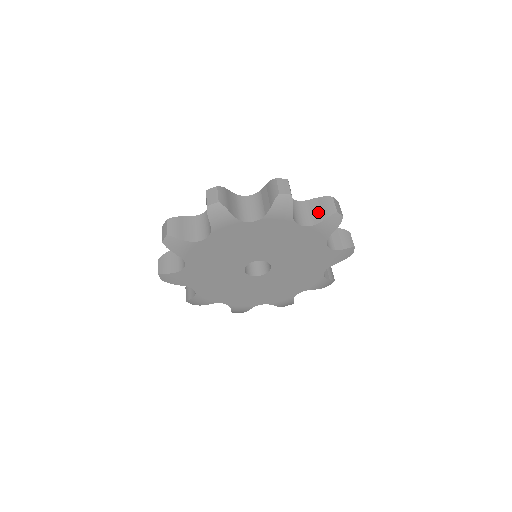
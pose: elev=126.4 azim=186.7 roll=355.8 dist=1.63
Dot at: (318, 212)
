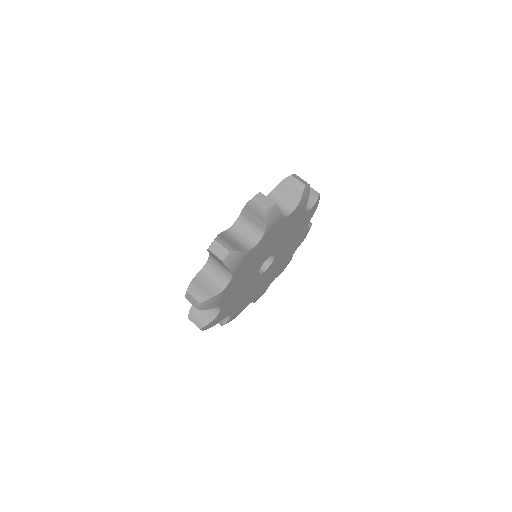
Dot at: (290, 195)
